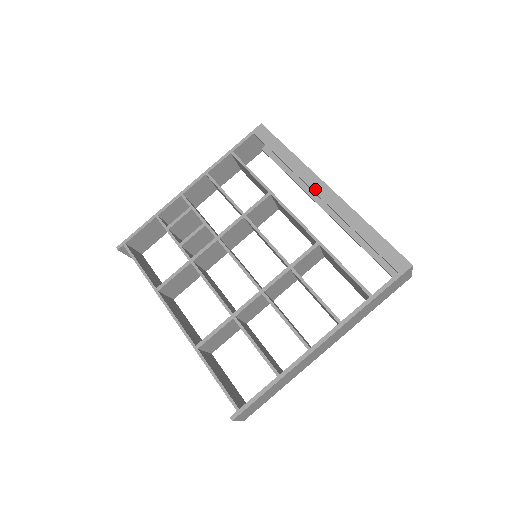
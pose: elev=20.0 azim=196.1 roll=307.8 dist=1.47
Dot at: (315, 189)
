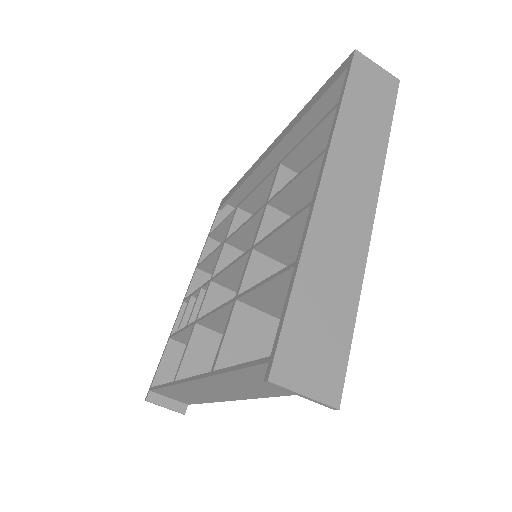
Dot at: (263, 159)
